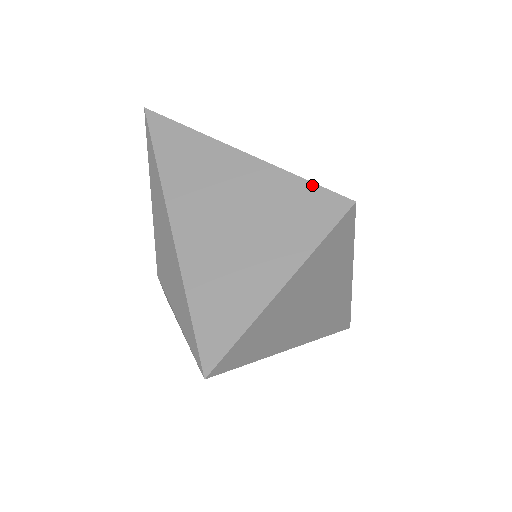
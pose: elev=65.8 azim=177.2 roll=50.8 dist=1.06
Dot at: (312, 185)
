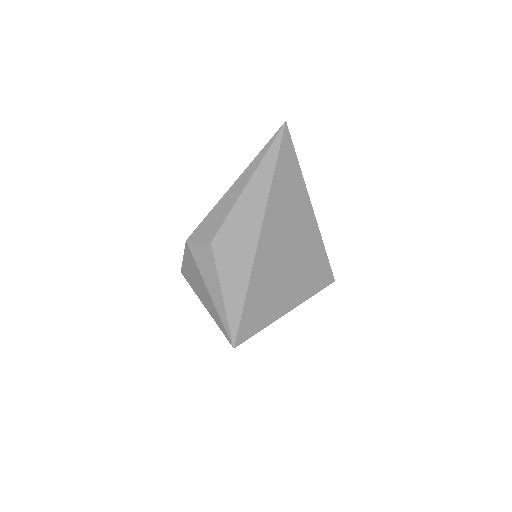
Dot at: (327, 258)
